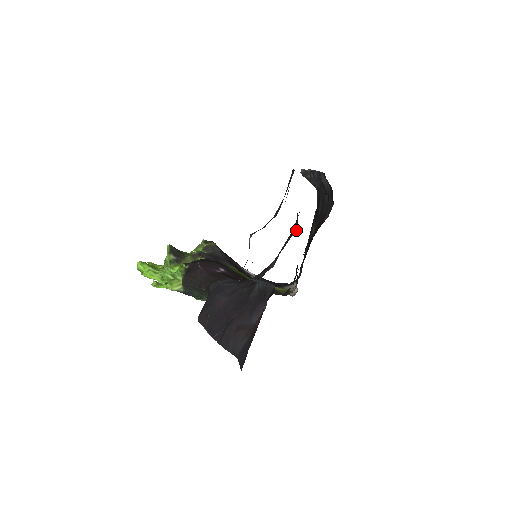
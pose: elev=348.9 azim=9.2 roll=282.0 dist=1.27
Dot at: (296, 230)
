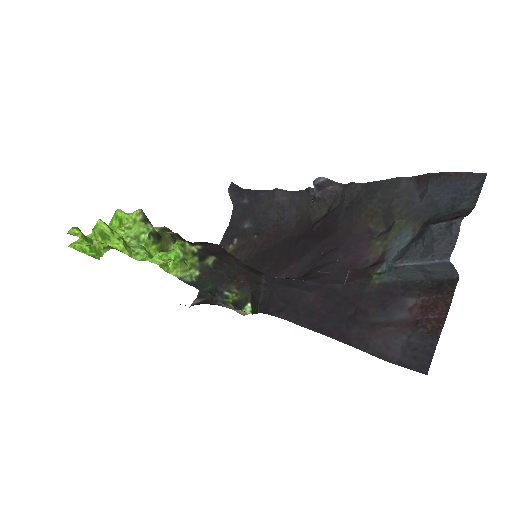
Dot at: (378, 233)
